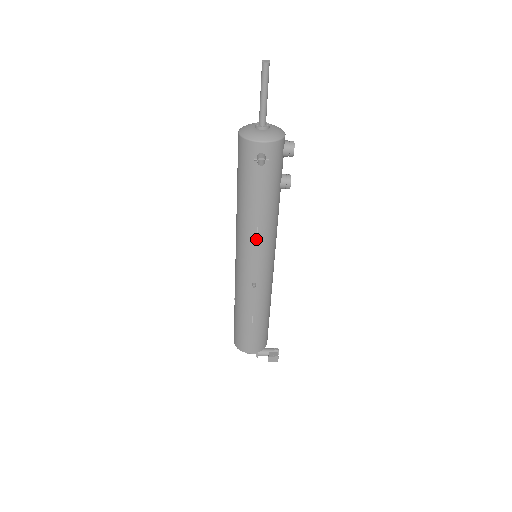
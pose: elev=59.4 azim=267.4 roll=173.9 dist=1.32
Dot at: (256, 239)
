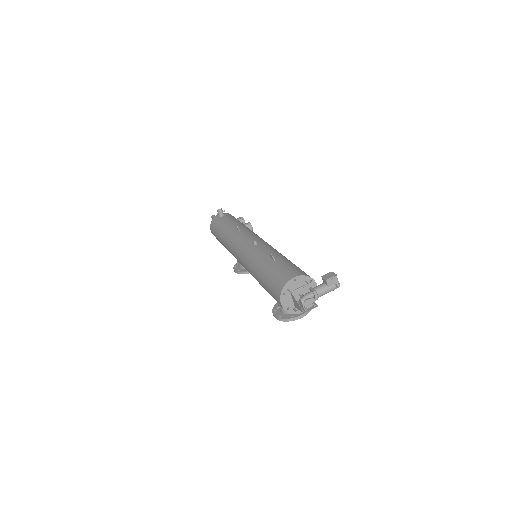
Dot at: (240, 232)
